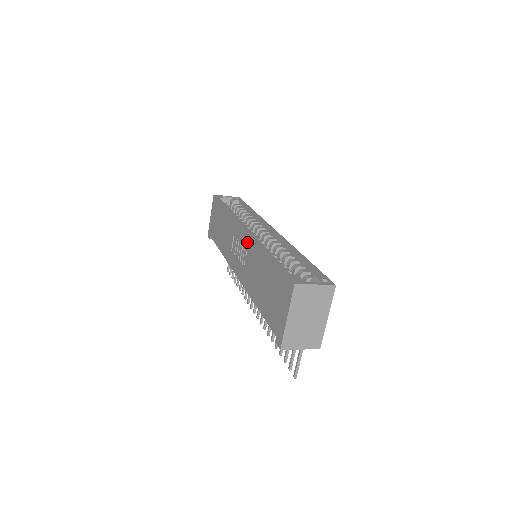
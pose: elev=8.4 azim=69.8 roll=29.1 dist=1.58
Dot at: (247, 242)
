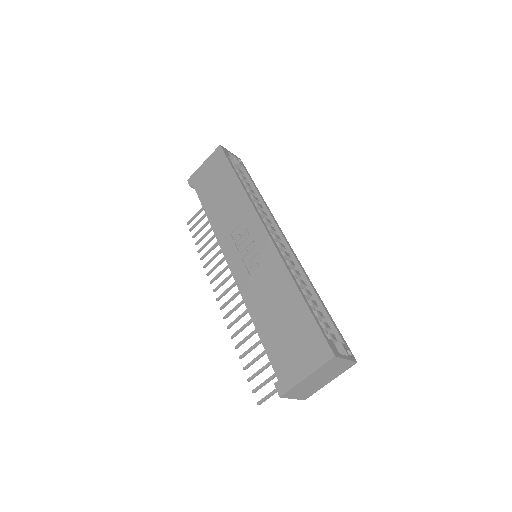
Dot at: (267, 250)
